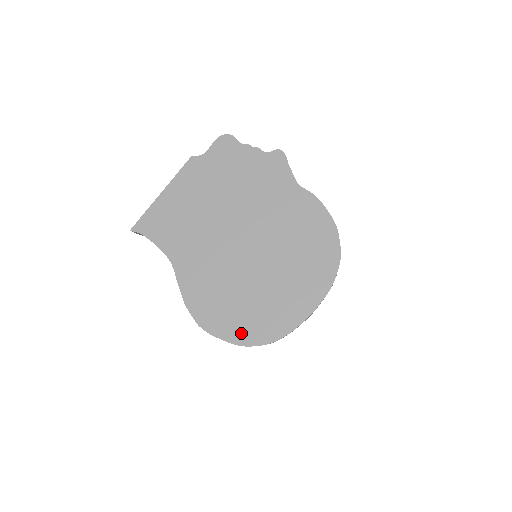
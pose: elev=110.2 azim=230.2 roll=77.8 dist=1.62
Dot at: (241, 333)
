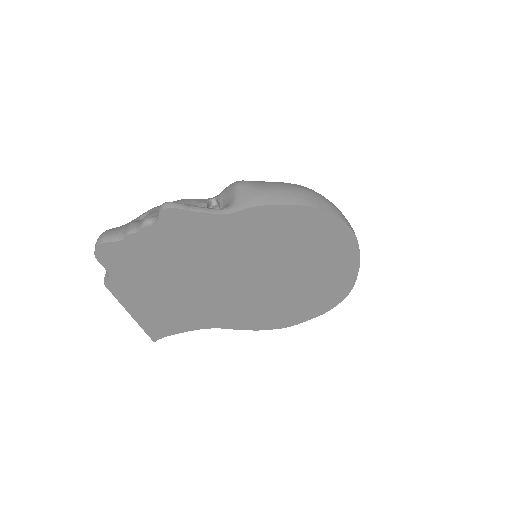
Dot at: (318, 309)
